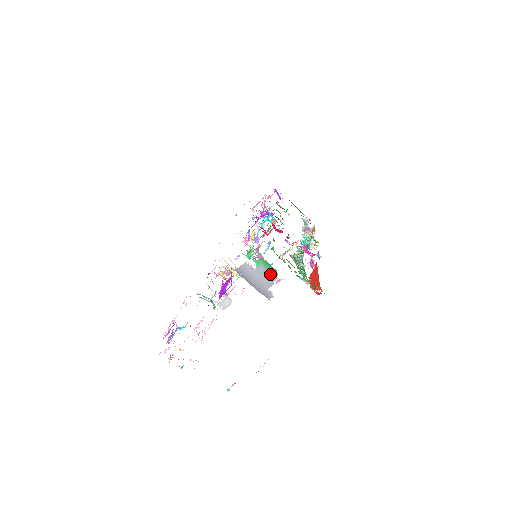
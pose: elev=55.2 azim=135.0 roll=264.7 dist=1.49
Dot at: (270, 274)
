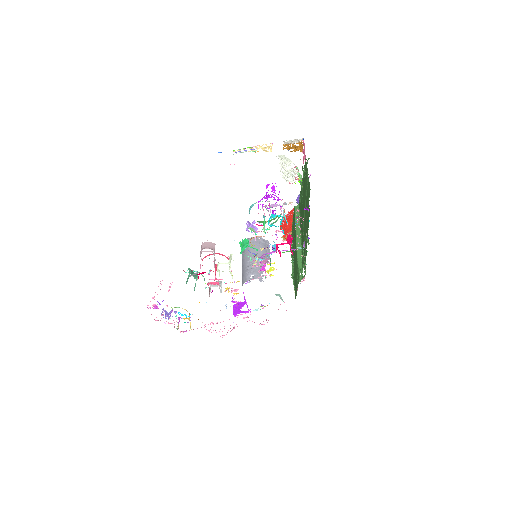
Dot at: occluded
